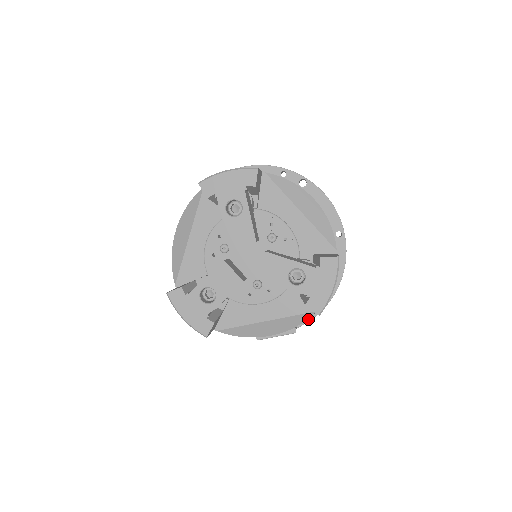
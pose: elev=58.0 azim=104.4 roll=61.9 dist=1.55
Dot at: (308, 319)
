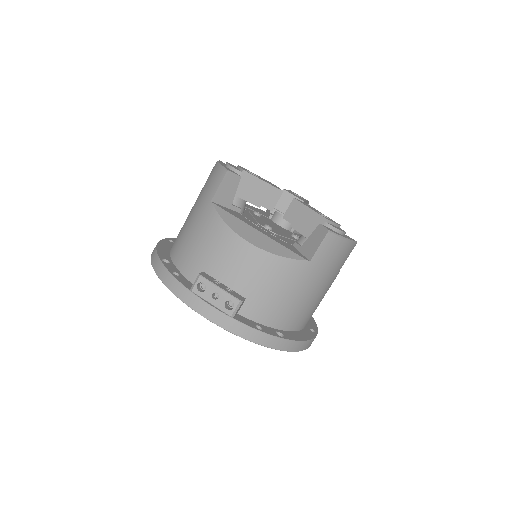
Dot at: (249, 325)
